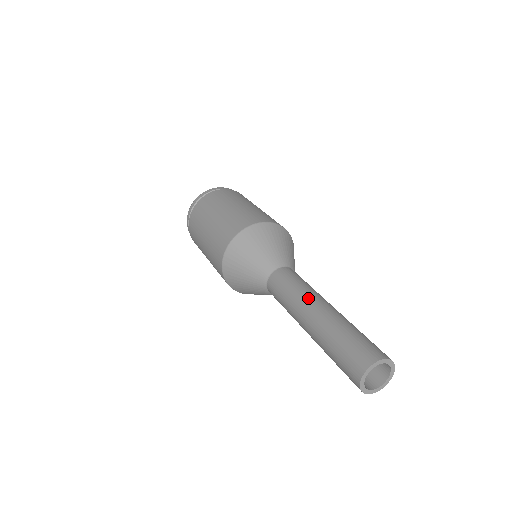
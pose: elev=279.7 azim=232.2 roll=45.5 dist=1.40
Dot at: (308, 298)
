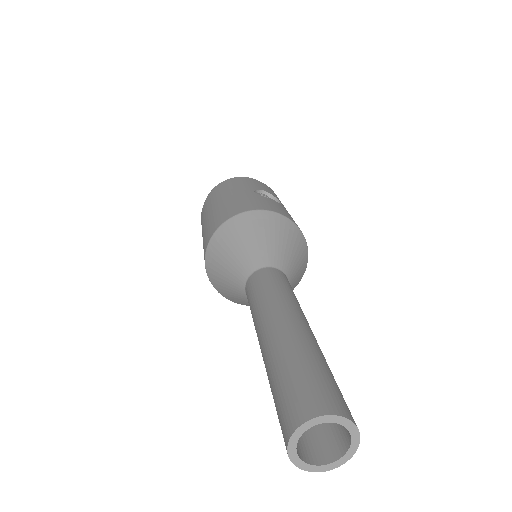
Dot at: (261, 317)
